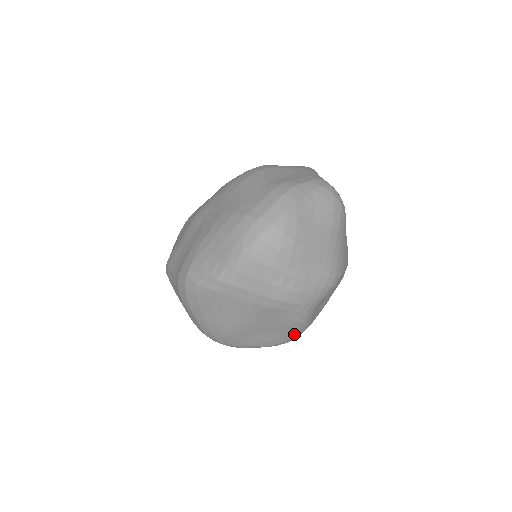
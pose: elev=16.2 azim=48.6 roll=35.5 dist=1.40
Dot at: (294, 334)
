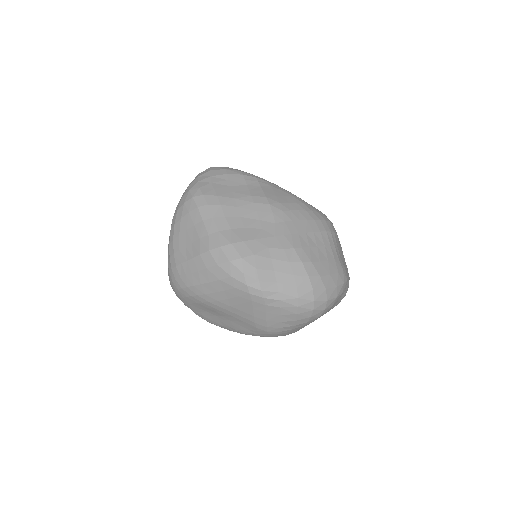
Dot at: (226, 328)
